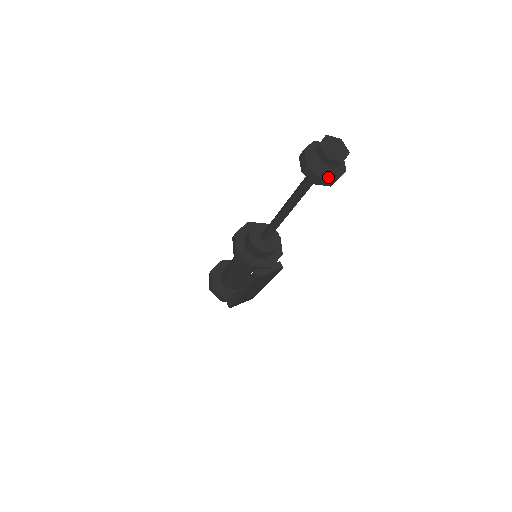
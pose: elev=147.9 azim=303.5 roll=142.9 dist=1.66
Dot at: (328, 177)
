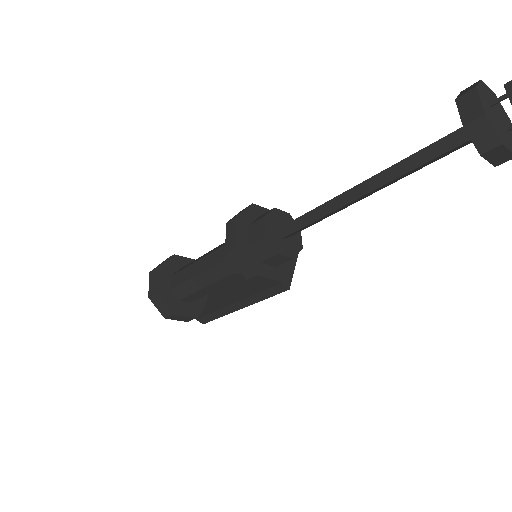
Dot at: out of frame
